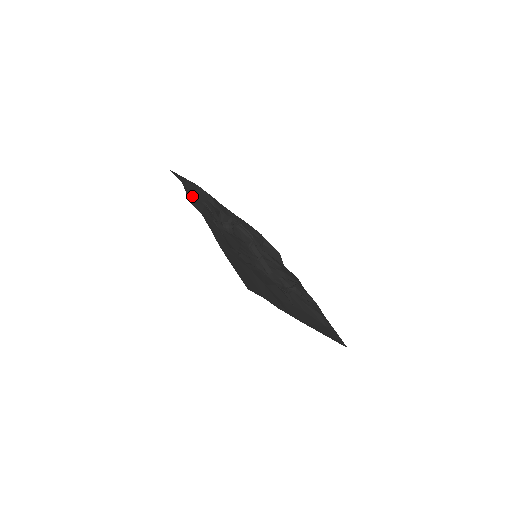
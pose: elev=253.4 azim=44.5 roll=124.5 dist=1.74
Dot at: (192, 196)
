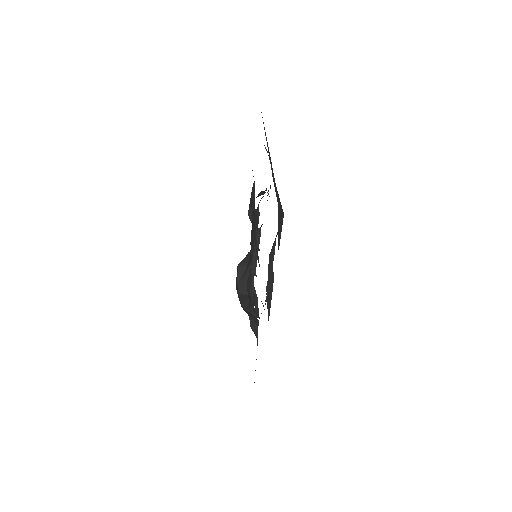
Dot at: occluded
